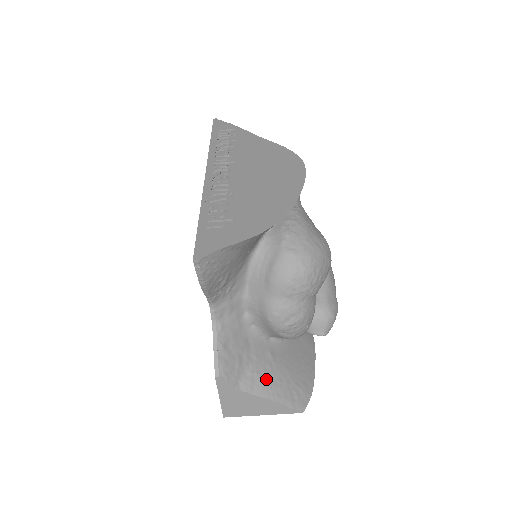
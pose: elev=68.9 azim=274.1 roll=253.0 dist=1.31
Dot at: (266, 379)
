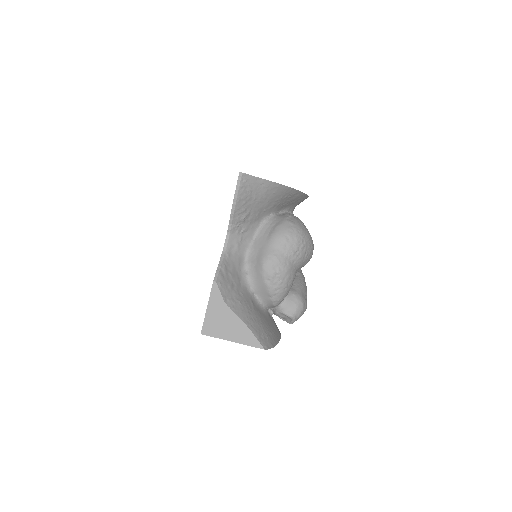
Dot at: (245, 311)
